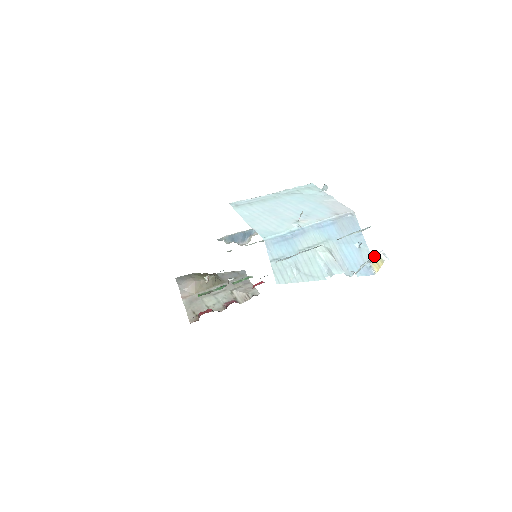
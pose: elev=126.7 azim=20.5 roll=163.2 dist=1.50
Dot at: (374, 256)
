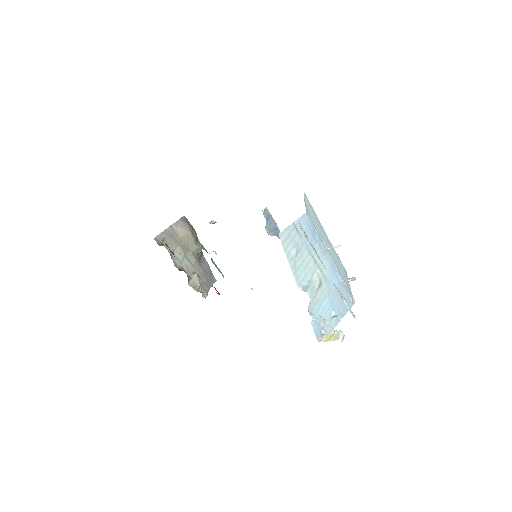
Dot at: occluded
